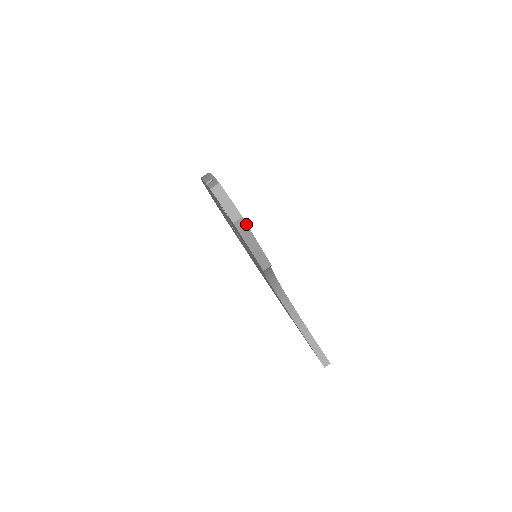
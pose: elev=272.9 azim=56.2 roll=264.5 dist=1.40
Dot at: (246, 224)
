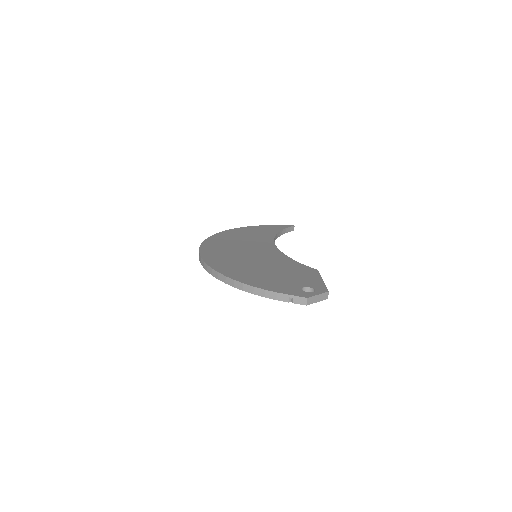
Dot at: (327, 289)
